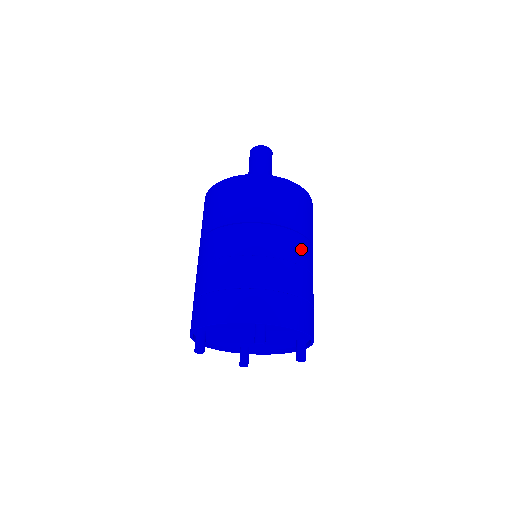
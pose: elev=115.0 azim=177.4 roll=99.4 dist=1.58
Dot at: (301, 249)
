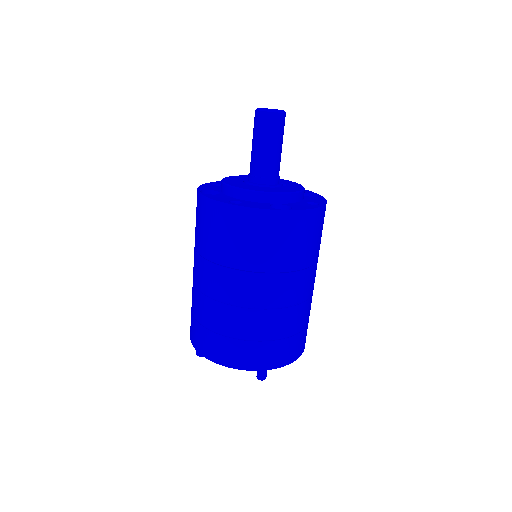
Dot at: (309, 283)
